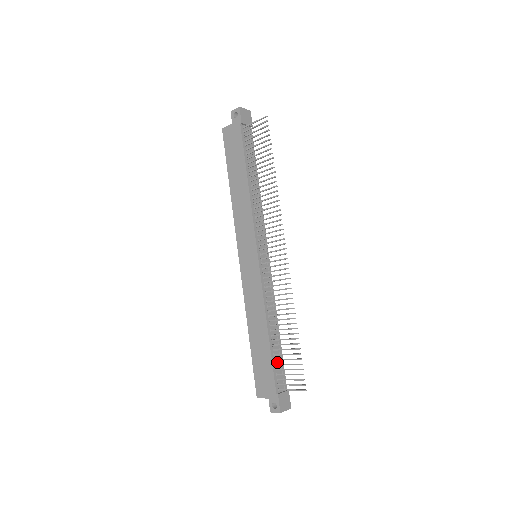
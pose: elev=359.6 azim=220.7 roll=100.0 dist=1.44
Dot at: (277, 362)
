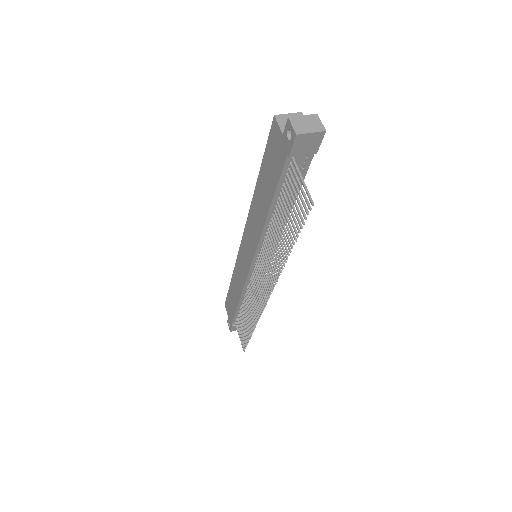
Dot at: occluded
